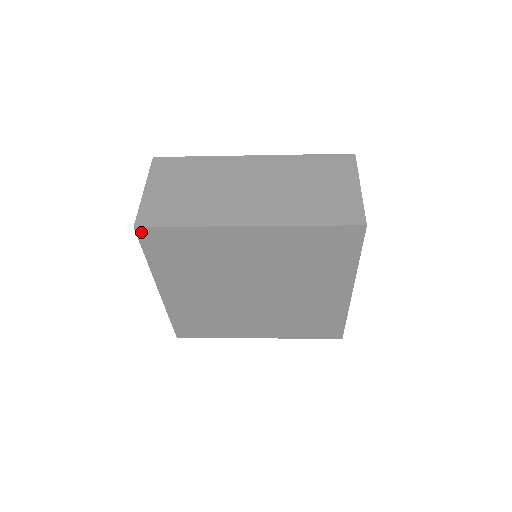
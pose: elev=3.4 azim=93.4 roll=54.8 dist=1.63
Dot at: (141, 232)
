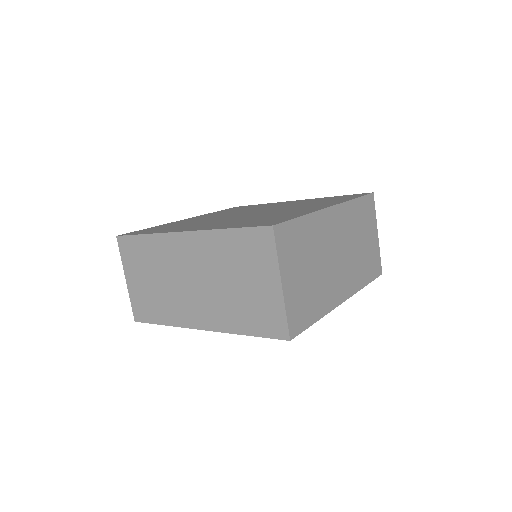
Dot at: occluded
